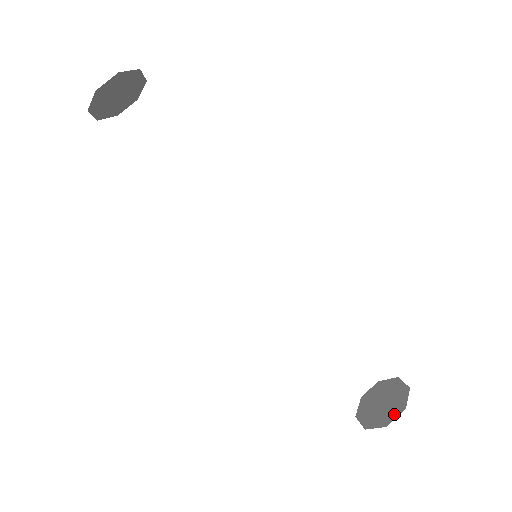
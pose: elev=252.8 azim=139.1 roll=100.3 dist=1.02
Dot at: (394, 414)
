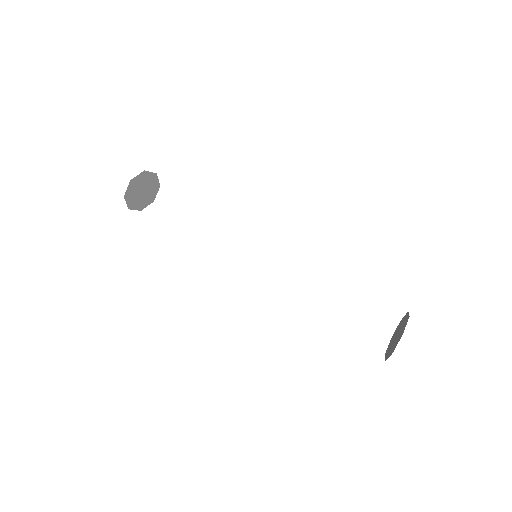
Dot at: (397, 342)
